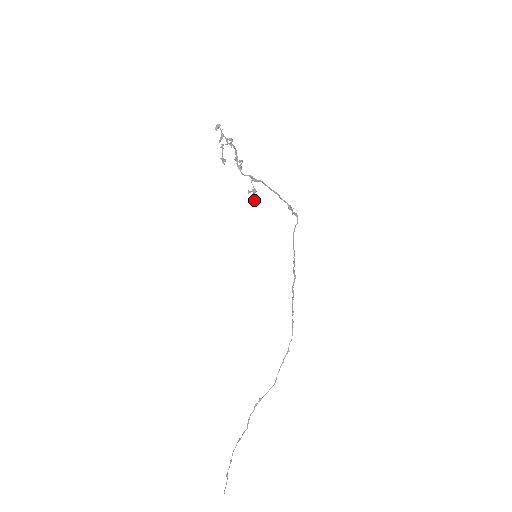
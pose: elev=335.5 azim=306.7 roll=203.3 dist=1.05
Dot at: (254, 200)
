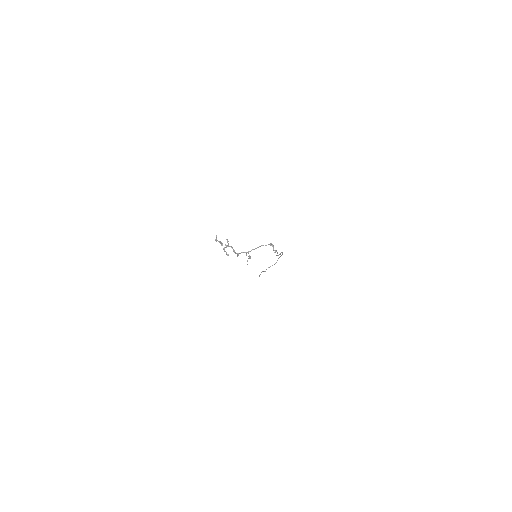
Dot at: occluded
